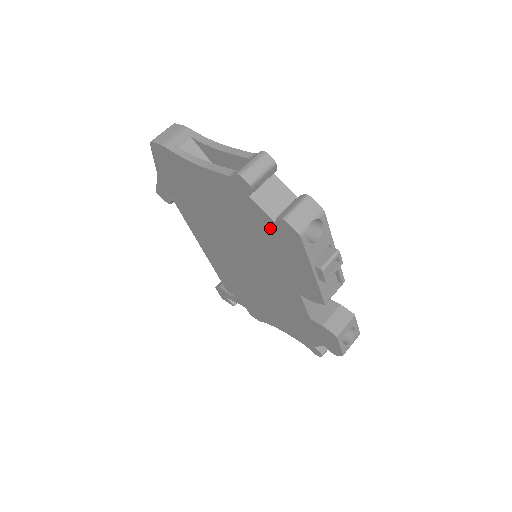
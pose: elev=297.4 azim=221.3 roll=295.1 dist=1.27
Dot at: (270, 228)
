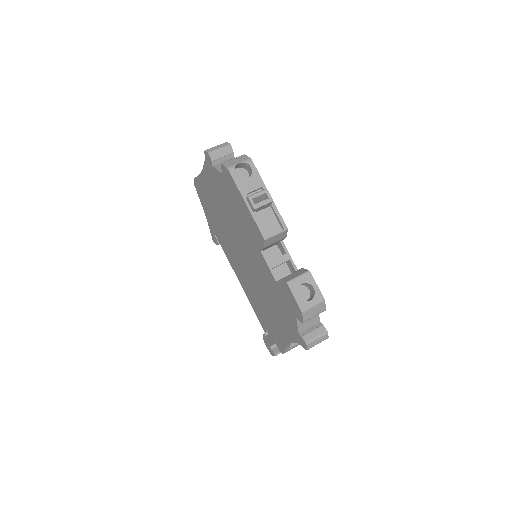
Dot at: (225, 185)
